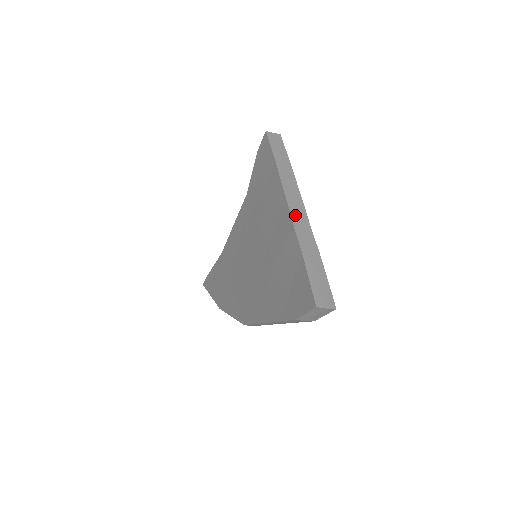
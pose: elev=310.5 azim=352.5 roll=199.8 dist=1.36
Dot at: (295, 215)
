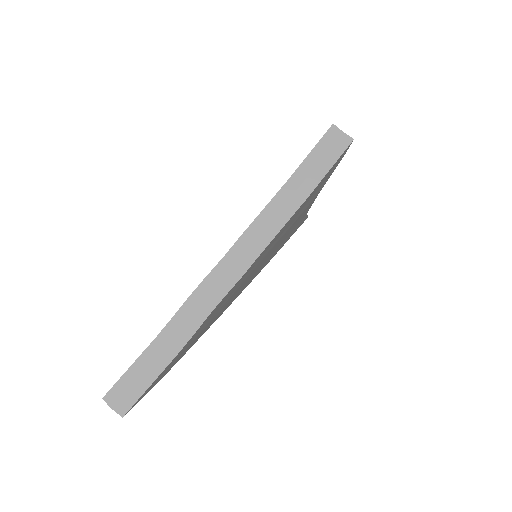
Dot at: (213, 279)
